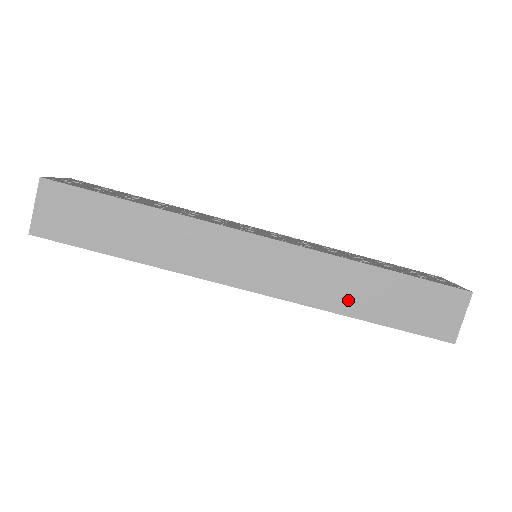
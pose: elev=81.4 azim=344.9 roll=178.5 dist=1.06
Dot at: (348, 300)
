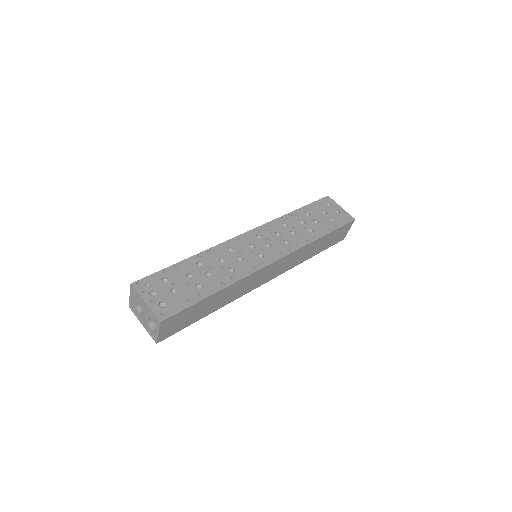
Dot at: (307, 256)
